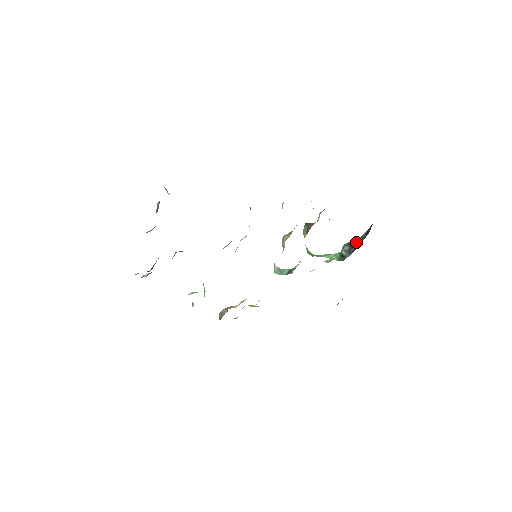
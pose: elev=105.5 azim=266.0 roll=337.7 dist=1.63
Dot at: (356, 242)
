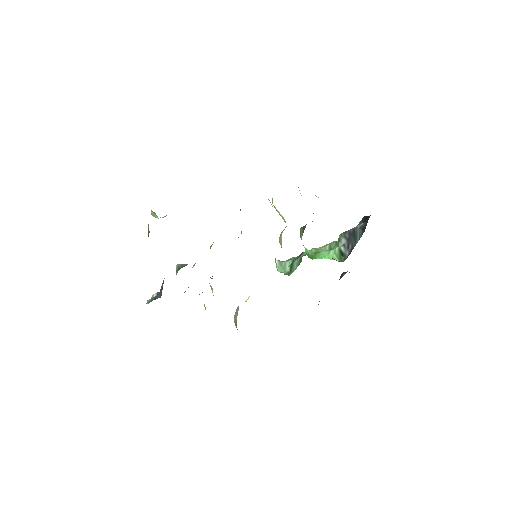
Dot at: (352, 235)
